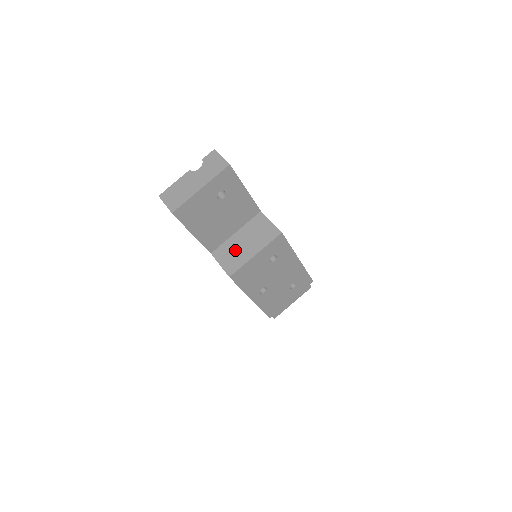
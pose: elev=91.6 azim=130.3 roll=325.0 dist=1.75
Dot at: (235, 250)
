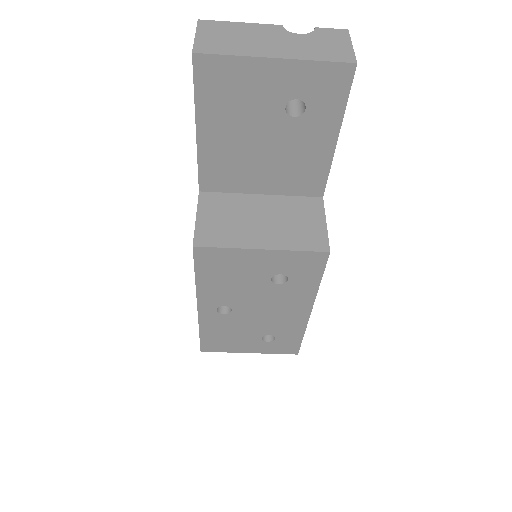
Dot at: (238, 216)
